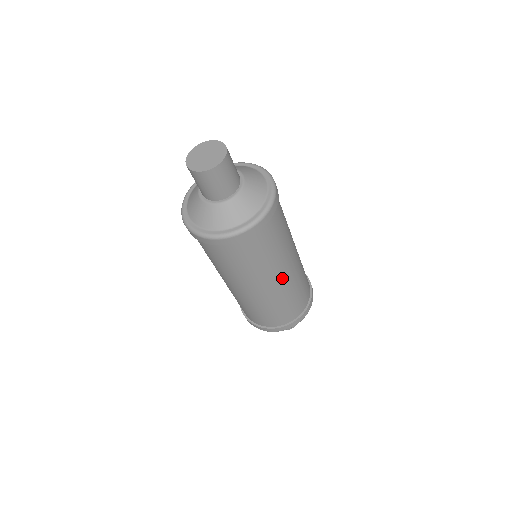
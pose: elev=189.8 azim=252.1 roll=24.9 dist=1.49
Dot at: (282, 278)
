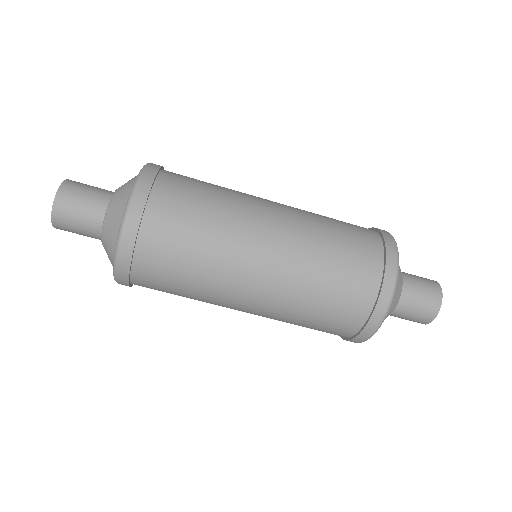
Dot at: (261, 273)
